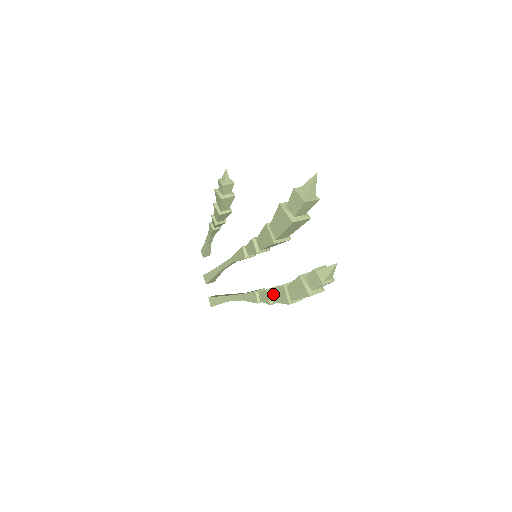
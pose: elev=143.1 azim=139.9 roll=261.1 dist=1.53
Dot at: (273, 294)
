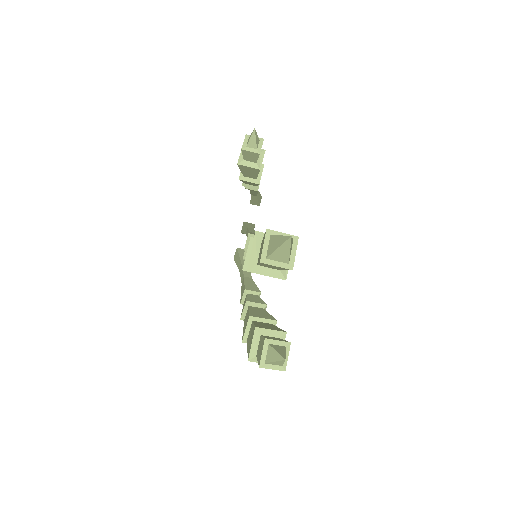
Dot at: (247, 312)
